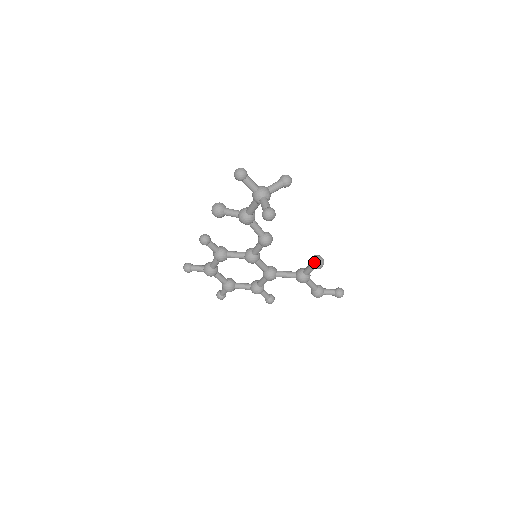
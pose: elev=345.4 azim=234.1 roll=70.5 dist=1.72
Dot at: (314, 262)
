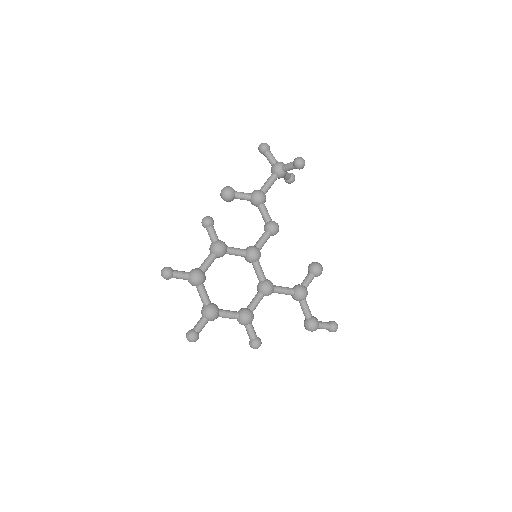
Dot at: (315, 263)
